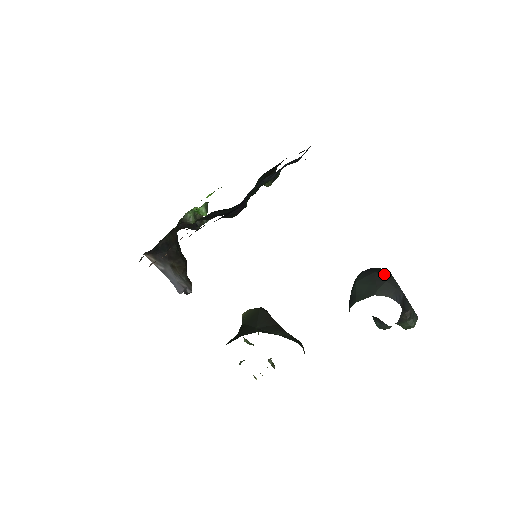
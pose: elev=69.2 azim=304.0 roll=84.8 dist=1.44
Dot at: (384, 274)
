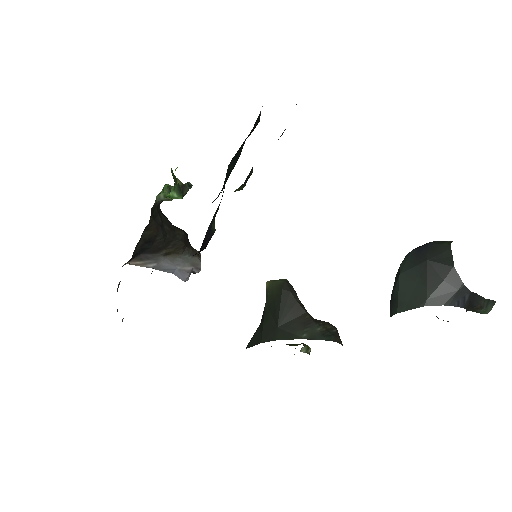
Dot at: (441, 264)
